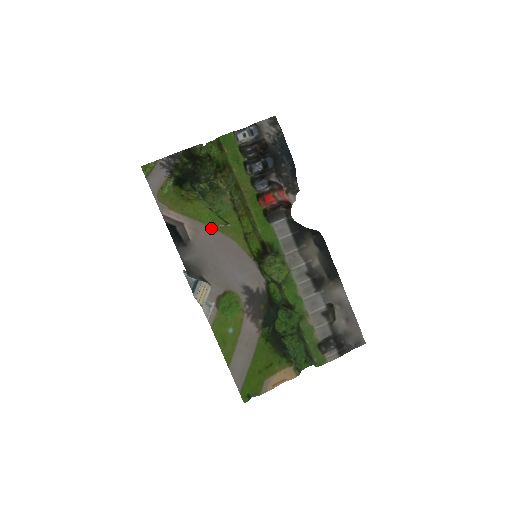
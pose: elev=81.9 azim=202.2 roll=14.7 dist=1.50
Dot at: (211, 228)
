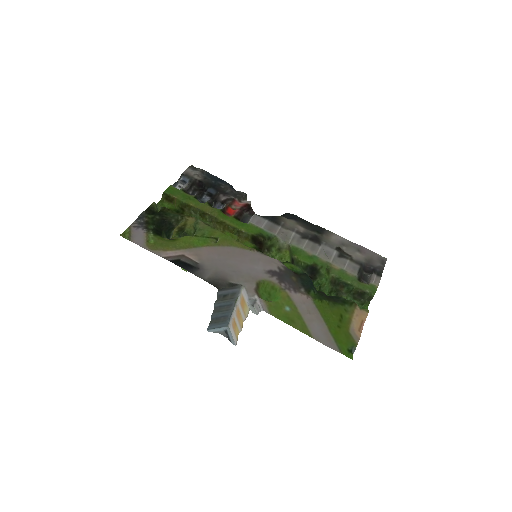
Dot at: (207, 247)
